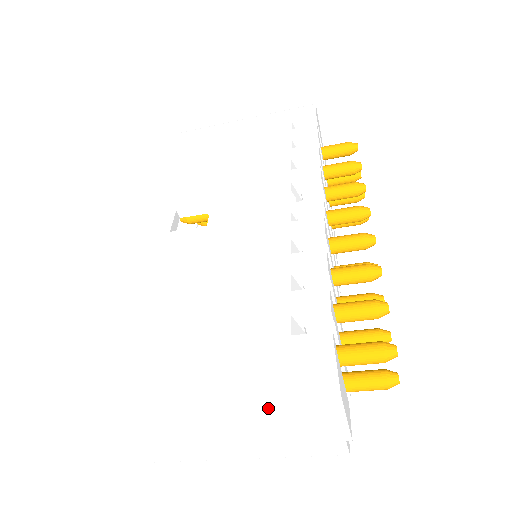
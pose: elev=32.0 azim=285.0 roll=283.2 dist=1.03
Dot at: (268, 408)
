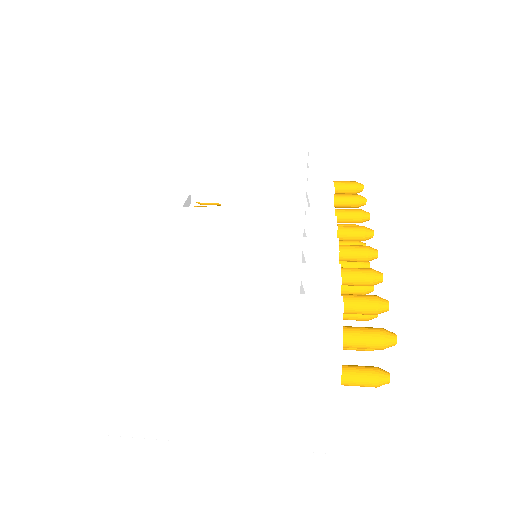
Dot at: (263, 365)
